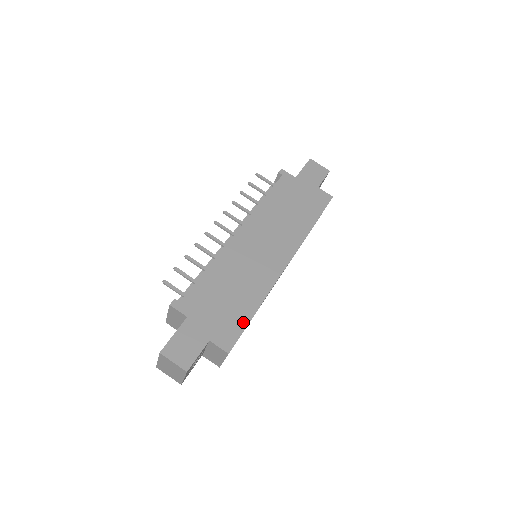
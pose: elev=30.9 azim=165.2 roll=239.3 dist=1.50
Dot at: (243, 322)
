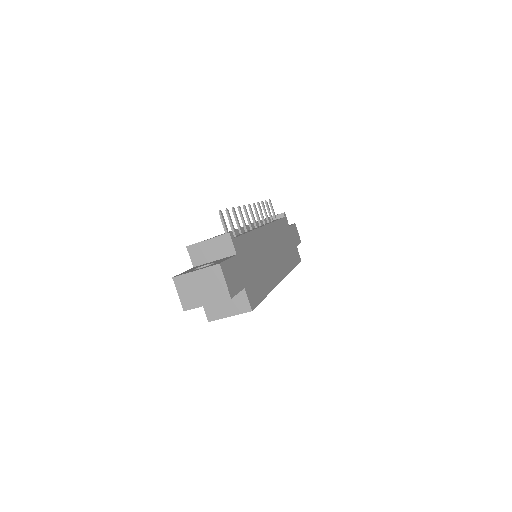
Dot at: (261, 295)
